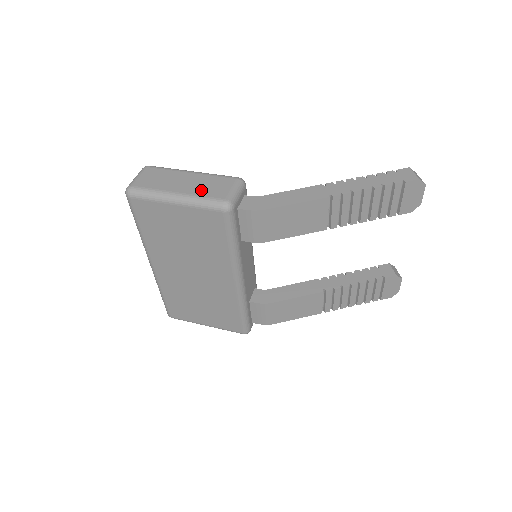
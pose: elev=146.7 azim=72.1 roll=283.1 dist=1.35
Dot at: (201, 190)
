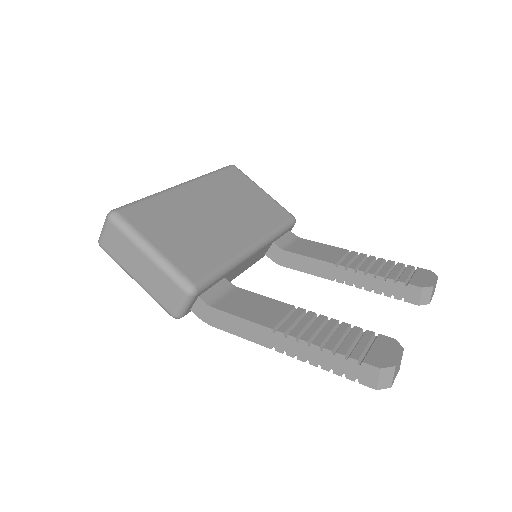
Dot at: (154, 289)
